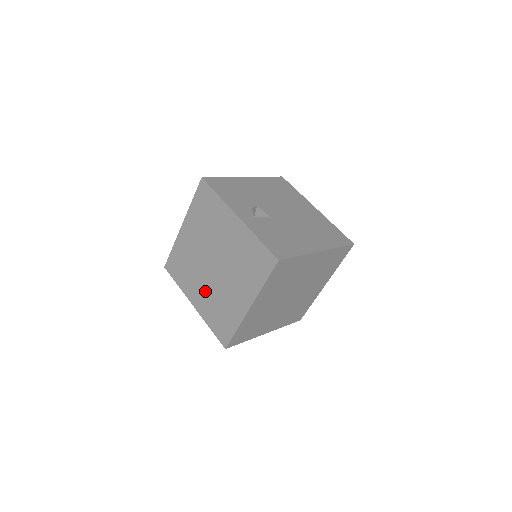
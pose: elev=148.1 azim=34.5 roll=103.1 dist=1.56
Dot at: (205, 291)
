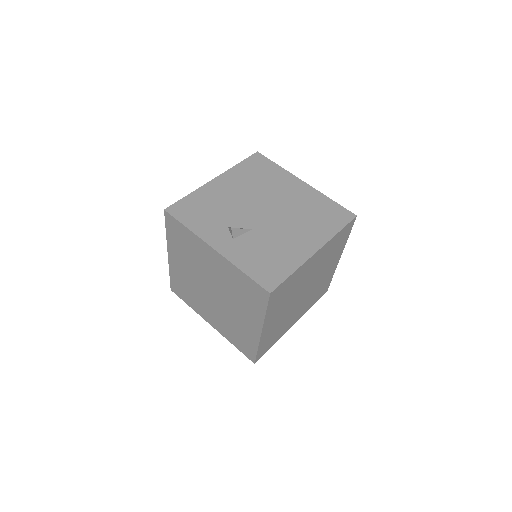
Dot at: (215, 314)
